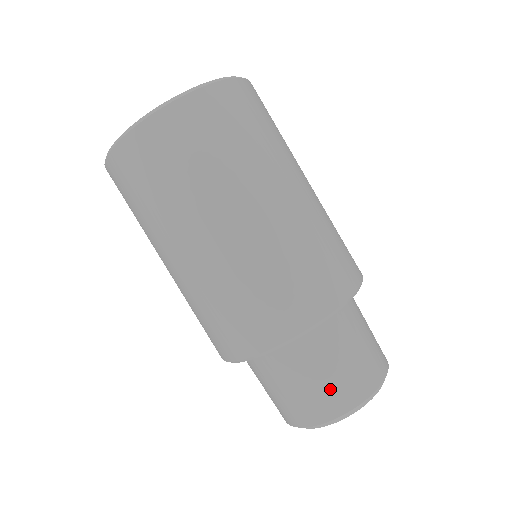
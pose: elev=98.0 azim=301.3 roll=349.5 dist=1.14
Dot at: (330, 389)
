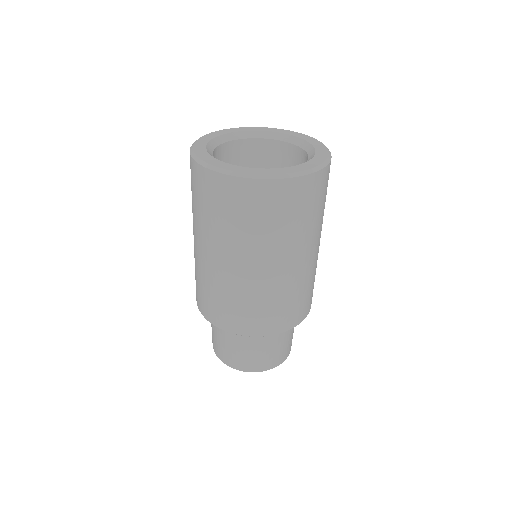
Dot at: (247, 359)
